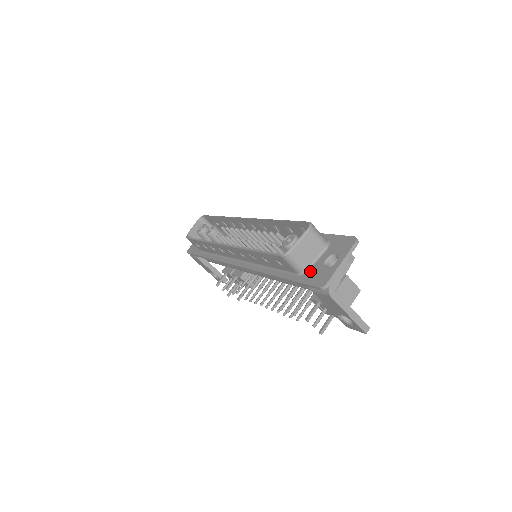
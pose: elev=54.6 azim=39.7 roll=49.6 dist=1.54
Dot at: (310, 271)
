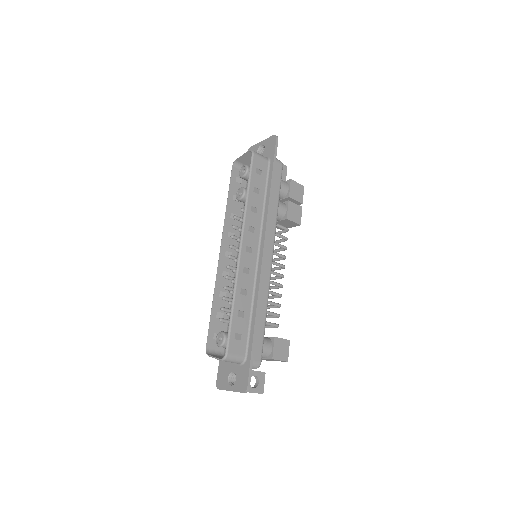
Dot at: (225, 363)
